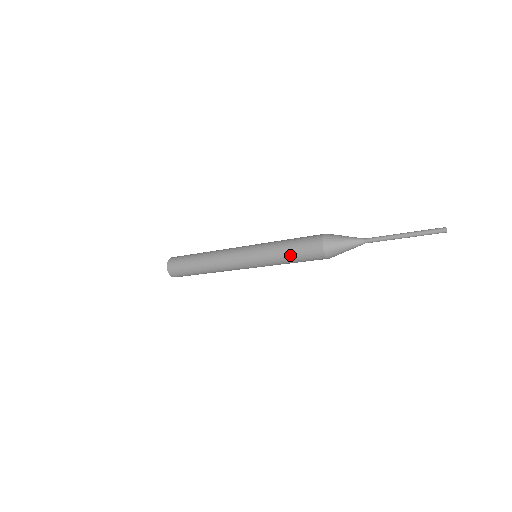
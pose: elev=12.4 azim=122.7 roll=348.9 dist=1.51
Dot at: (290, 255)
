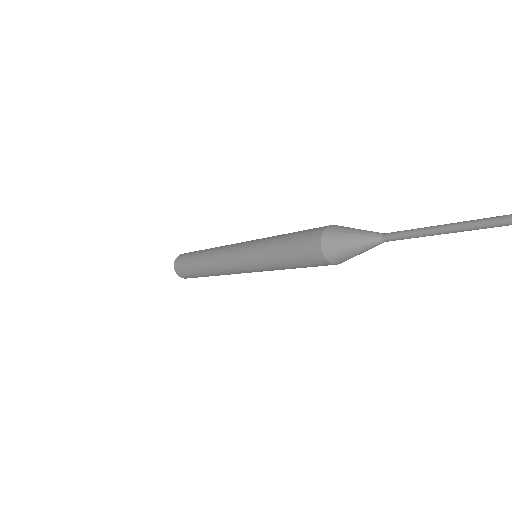
Dot at: (283, 255)
